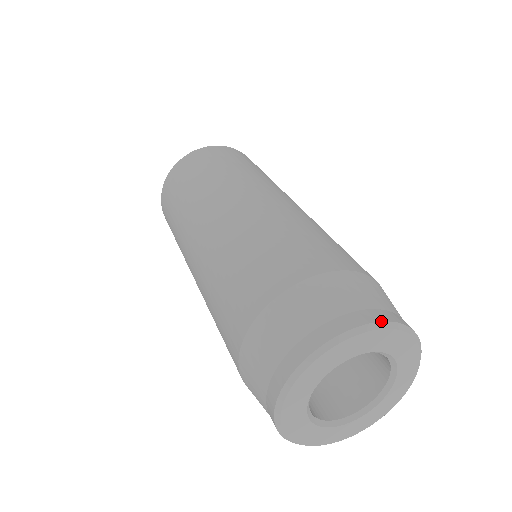
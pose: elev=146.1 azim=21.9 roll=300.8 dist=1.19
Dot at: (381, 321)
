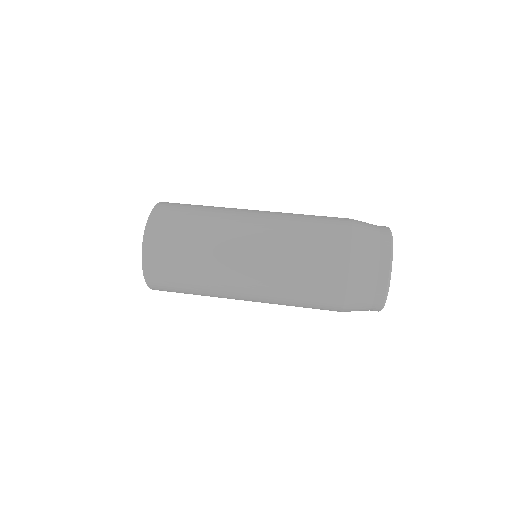
Dot at: (390, 231)
